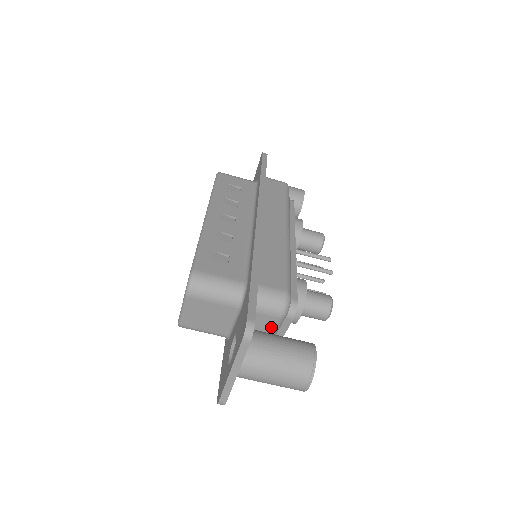
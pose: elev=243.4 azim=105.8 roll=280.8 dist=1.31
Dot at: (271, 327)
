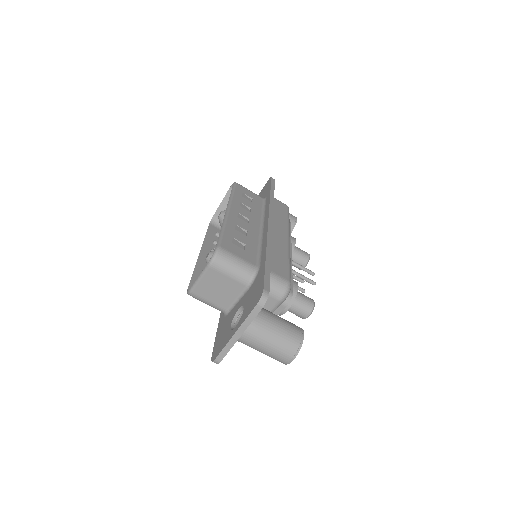
Dot at: (269, 308)
